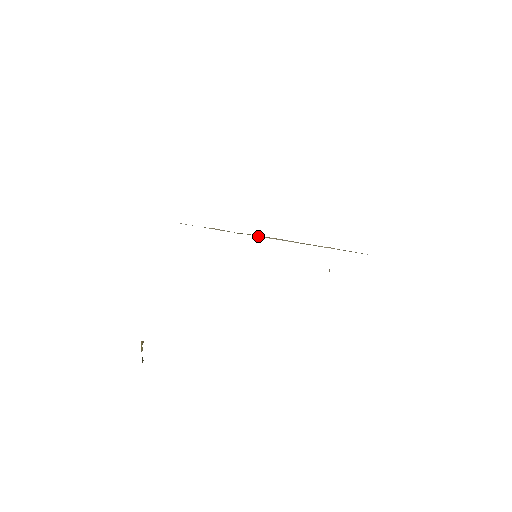
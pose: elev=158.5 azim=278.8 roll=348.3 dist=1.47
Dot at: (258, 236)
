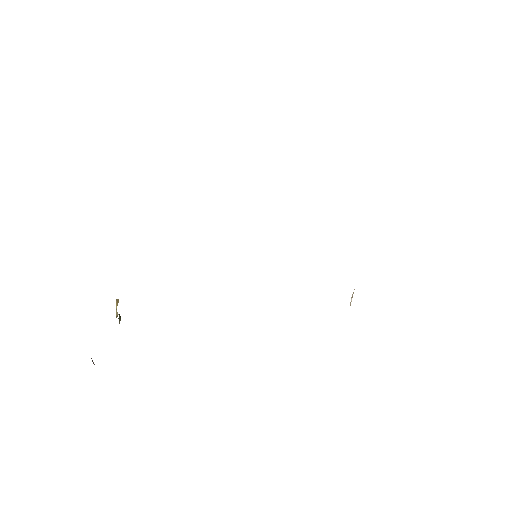
Dot at: occluded
